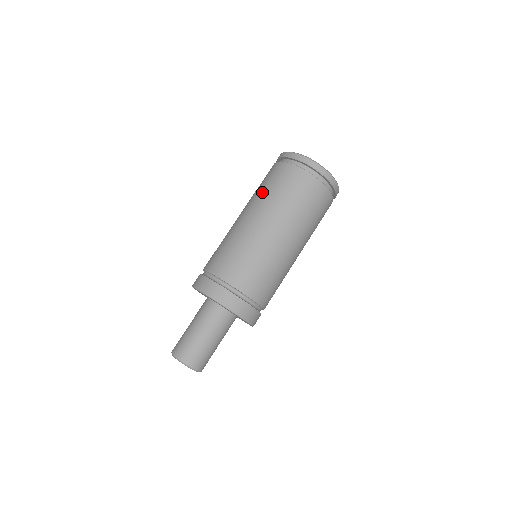
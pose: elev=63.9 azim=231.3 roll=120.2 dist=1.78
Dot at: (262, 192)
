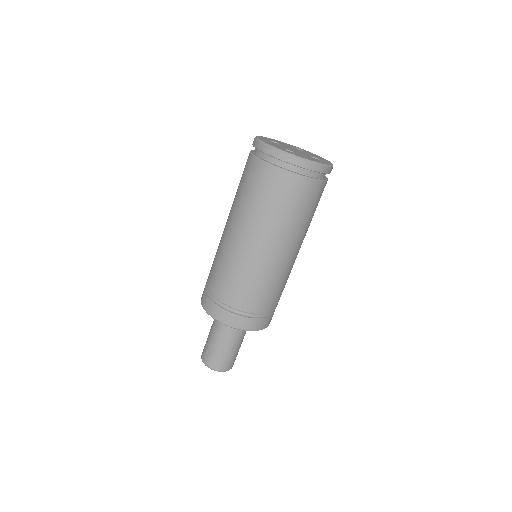
Dot at: (249, 204)
